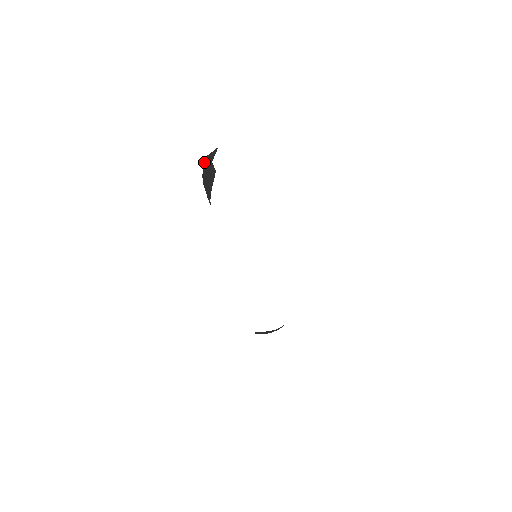
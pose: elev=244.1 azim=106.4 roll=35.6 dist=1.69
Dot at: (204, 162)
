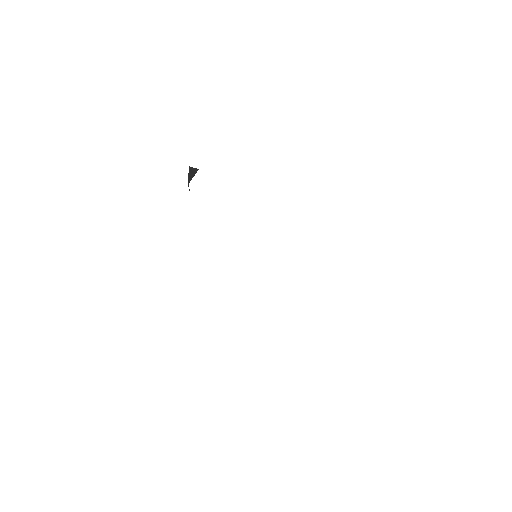
Dot at: occluded
